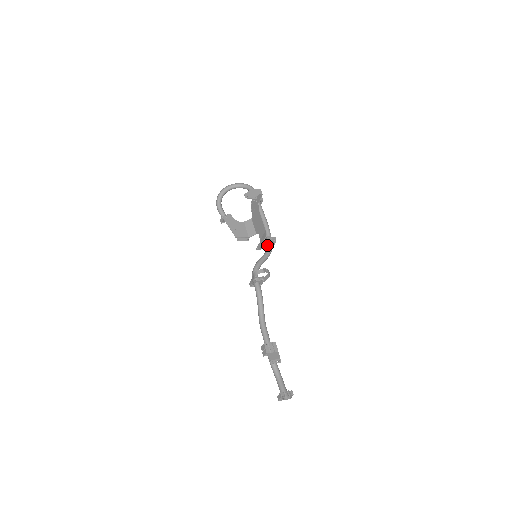
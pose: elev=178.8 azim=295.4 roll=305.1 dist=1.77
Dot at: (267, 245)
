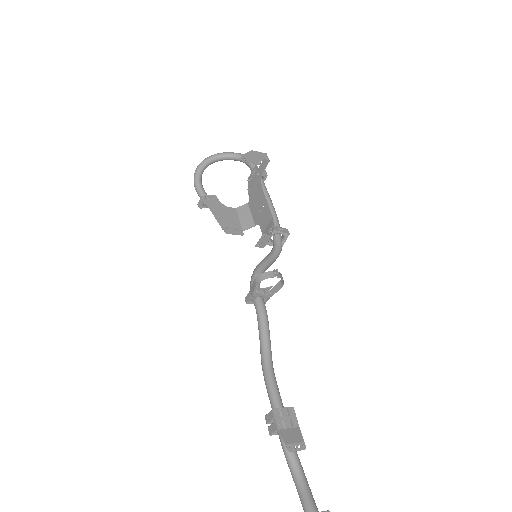
Dot at: (274, 240)
